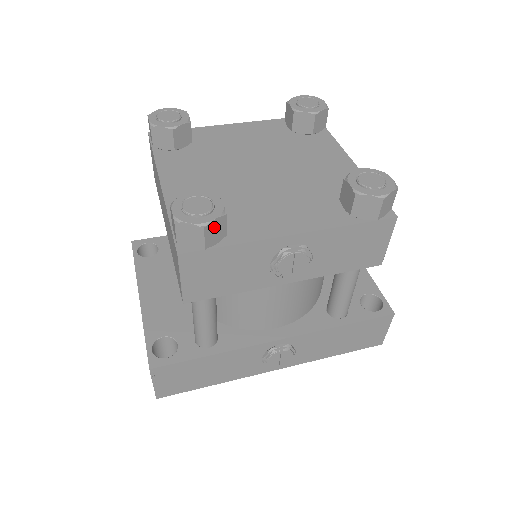
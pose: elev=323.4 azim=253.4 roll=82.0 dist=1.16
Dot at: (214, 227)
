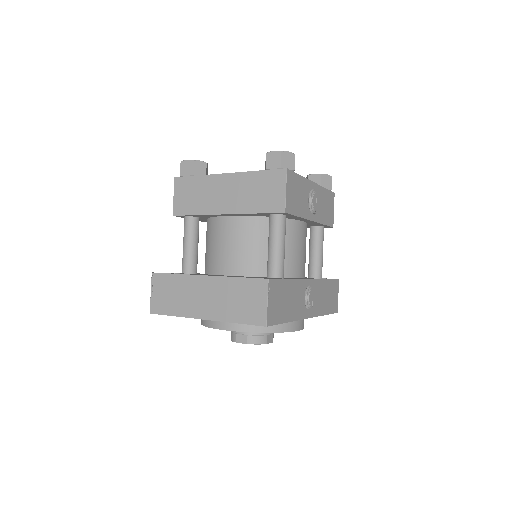
Dot at: occluded
